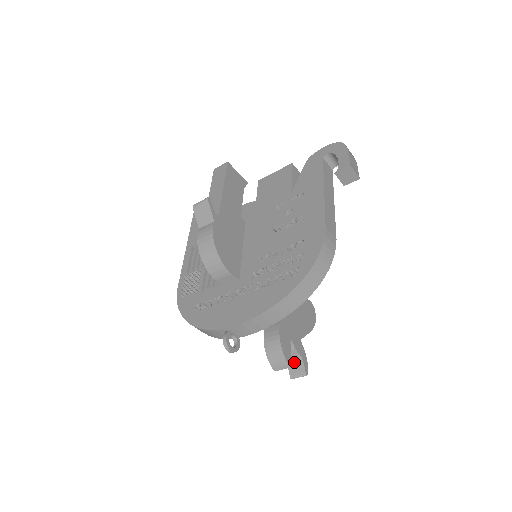
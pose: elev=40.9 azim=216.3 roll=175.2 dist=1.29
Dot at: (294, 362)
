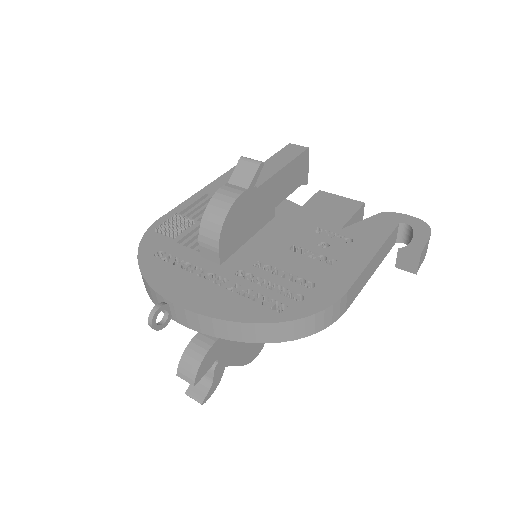
Dot at: (202, 381)
